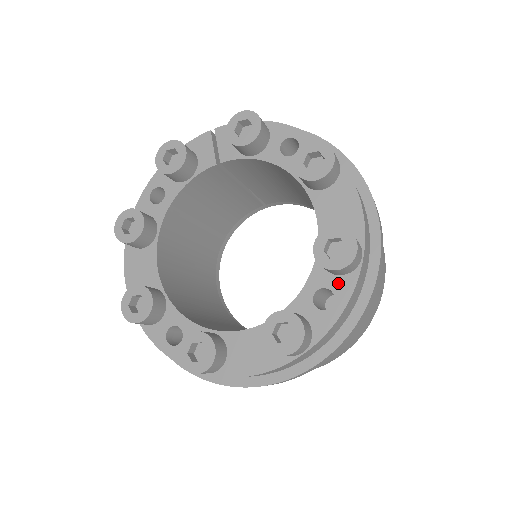
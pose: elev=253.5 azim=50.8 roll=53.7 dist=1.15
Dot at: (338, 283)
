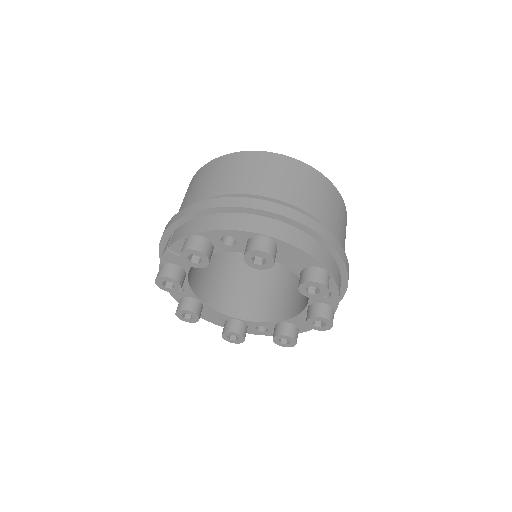
Dot at: occluded
